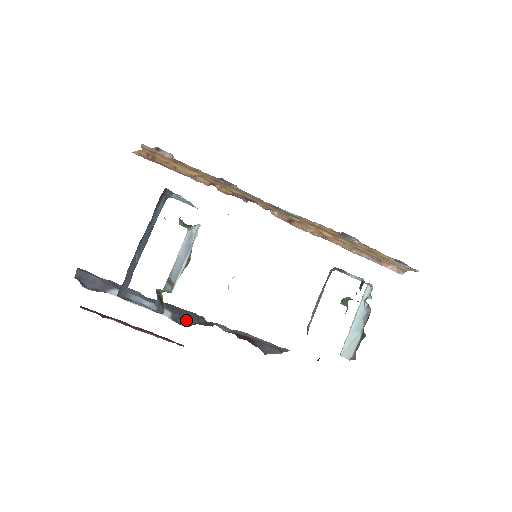
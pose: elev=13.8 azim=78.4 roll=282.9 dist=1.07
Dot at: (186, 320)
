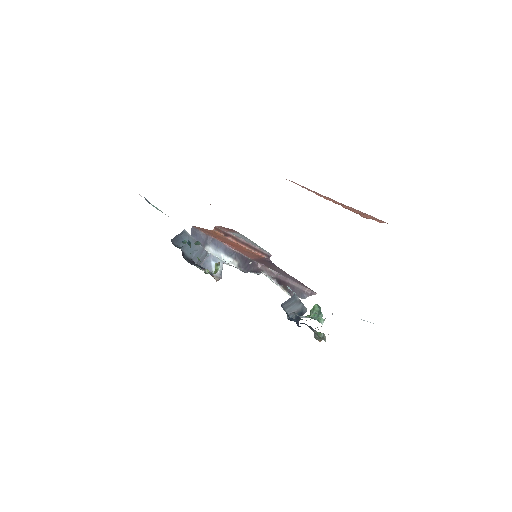
Dot at: (247, 266)
